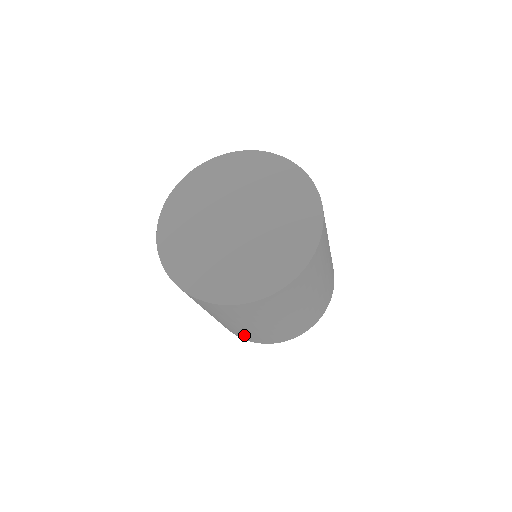
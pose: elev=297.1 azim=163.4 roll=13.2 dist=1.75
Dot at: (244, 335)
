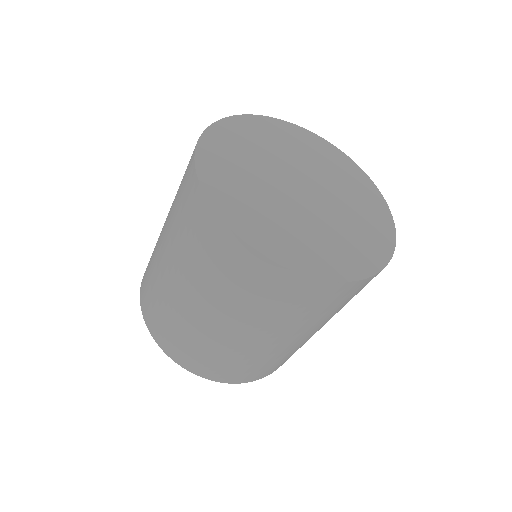
Dot at: (149, 273)
